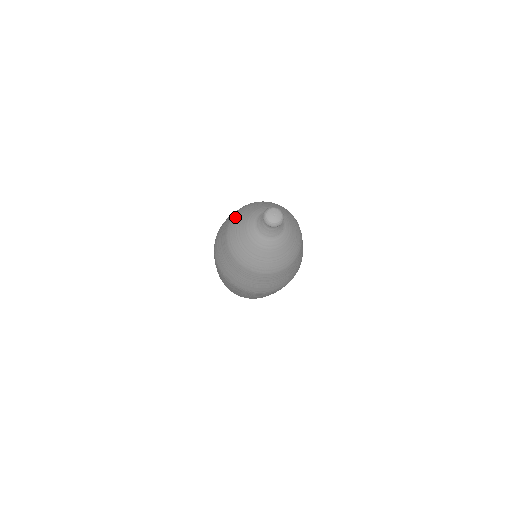
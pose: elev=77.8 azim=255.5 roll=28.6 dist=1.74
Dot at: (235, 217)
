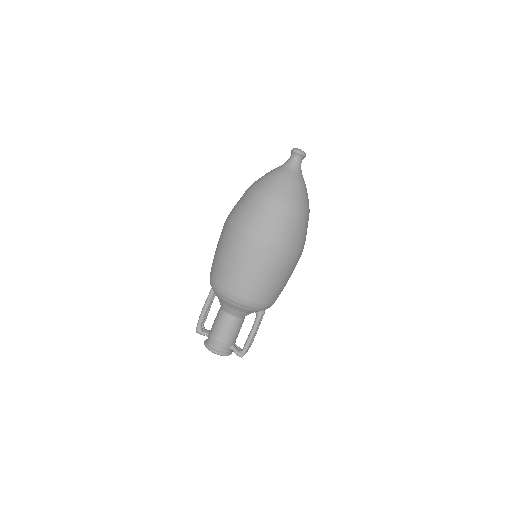
Dot at: occluded
